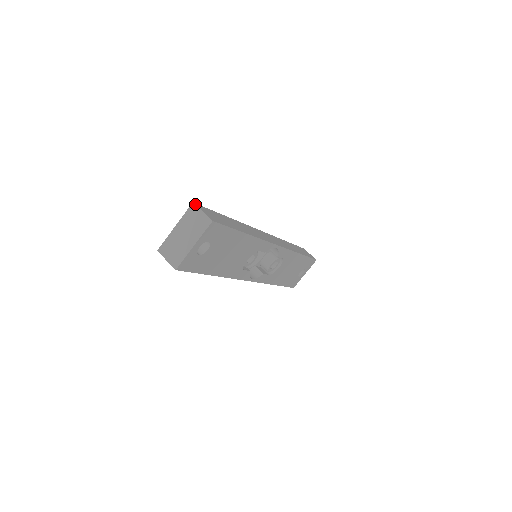
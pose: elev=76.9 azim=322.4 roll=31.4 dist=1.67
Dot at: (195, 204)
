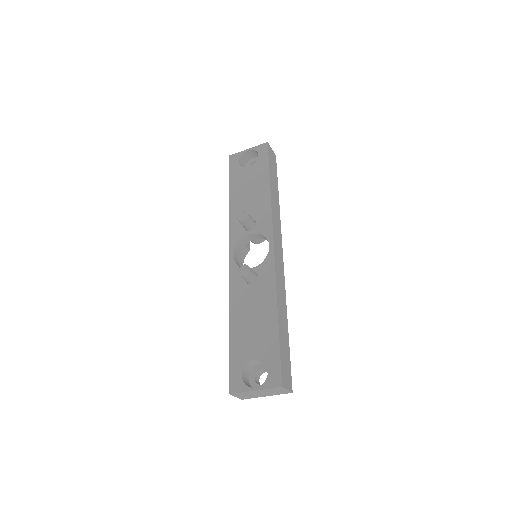
Dot at: (283, 387)
